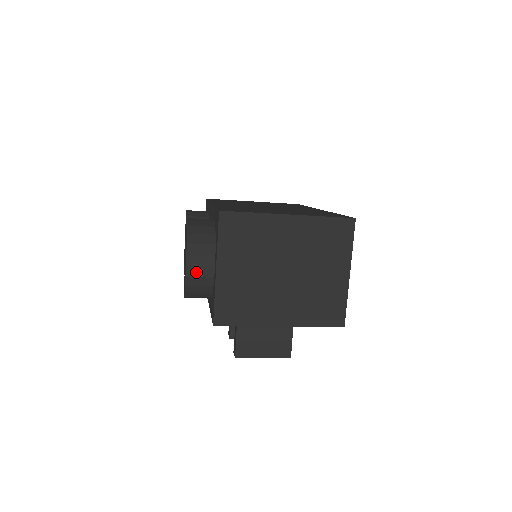
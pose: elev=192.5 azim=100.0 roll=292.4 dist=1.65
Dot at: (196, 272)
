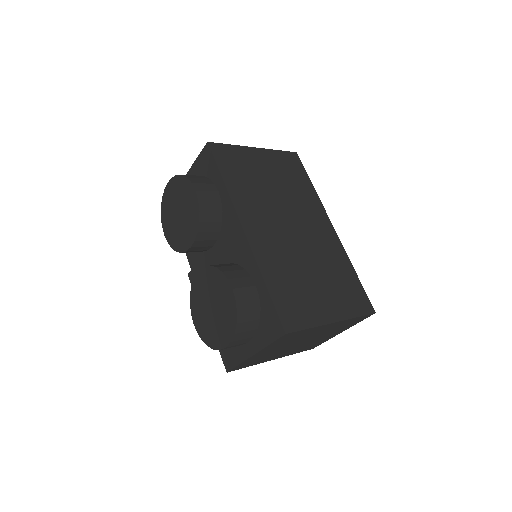
Dot at: occluded
